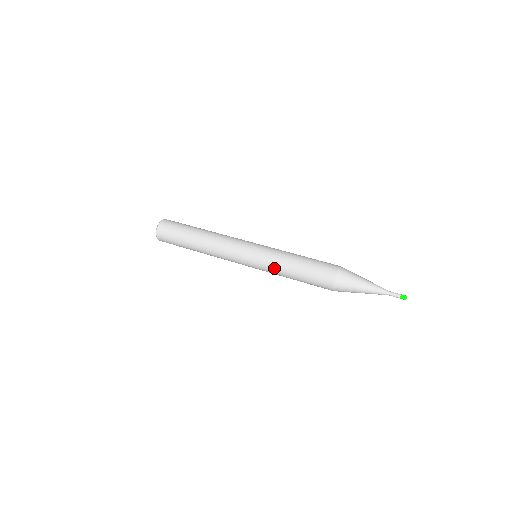
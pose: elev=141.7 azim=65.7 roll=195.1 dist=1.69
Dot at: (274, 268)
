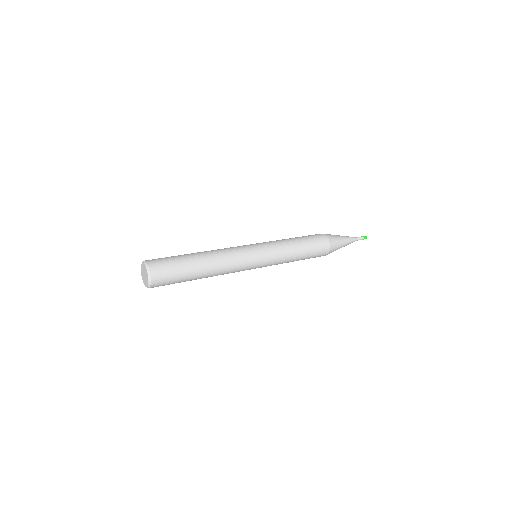
Dot at: (280, 244)
